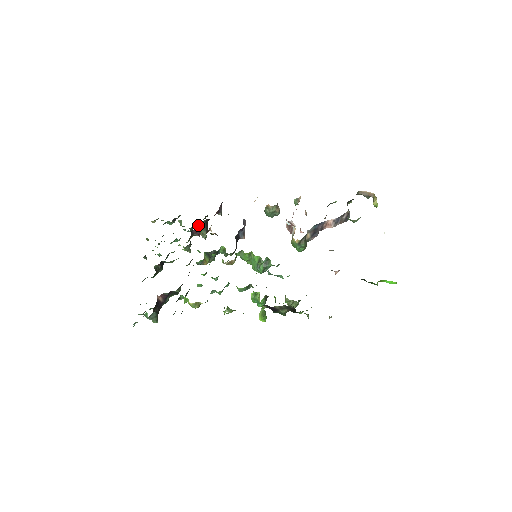
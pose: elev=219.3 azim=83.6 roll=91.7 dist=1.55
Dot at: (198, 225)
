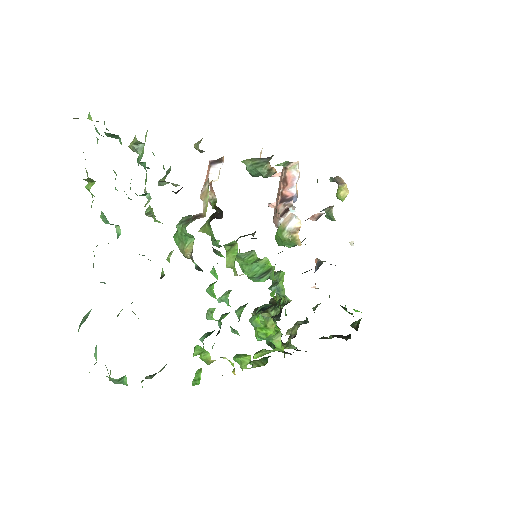
Dot at: occluded
